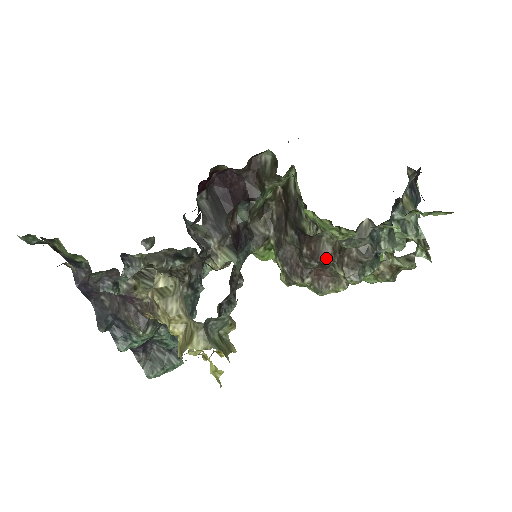
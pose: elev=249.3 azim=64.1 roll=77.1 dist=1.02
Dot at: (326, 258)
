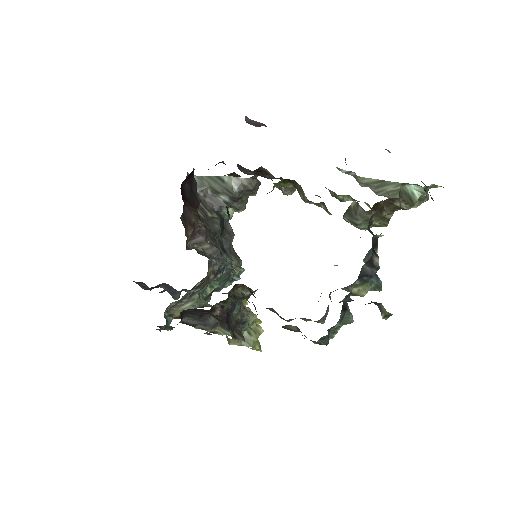
Dot at: (295, 331)
